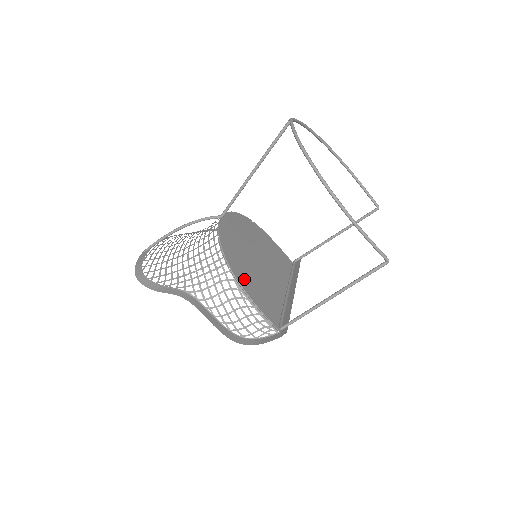
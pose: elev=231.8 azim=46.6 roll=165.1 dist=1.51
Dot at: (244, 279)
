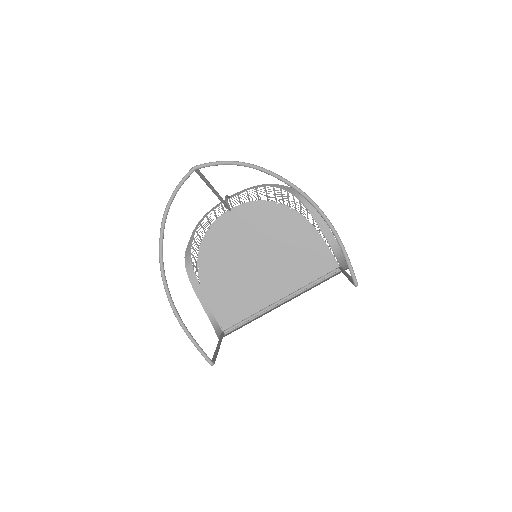
Dot at: (214, 278)
